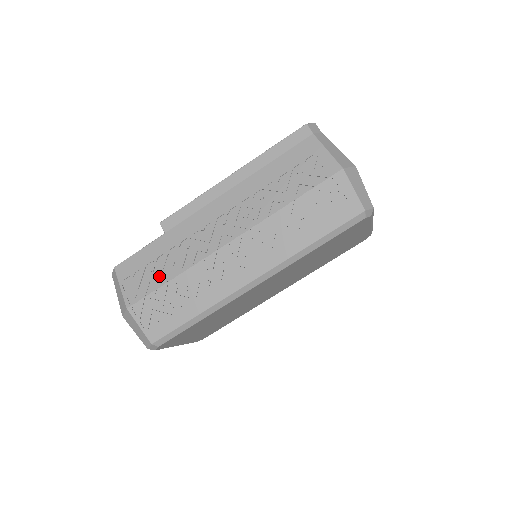
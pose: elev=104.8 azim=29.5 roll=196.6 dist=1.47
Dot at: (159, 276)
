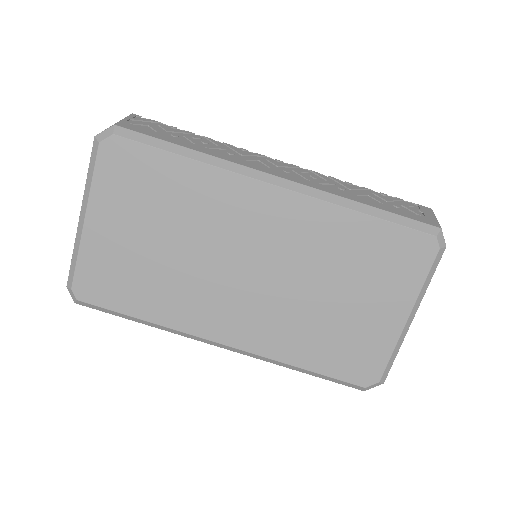
Dot at: occluded
